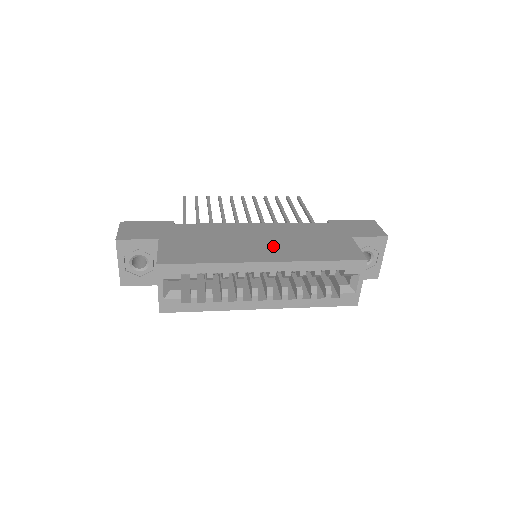
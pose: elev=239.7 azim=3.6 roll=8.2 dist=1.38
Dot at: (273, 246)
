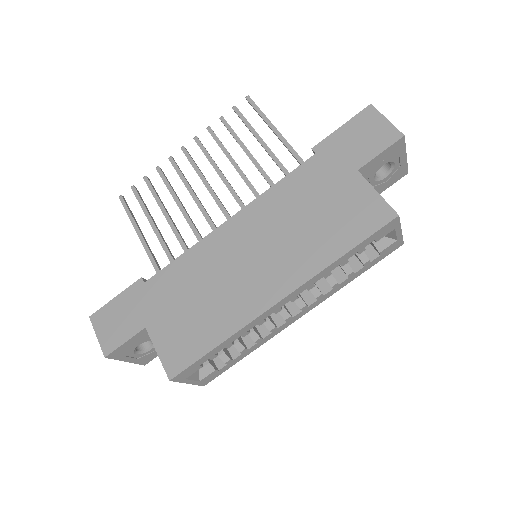
Dot at: (273, 259)
